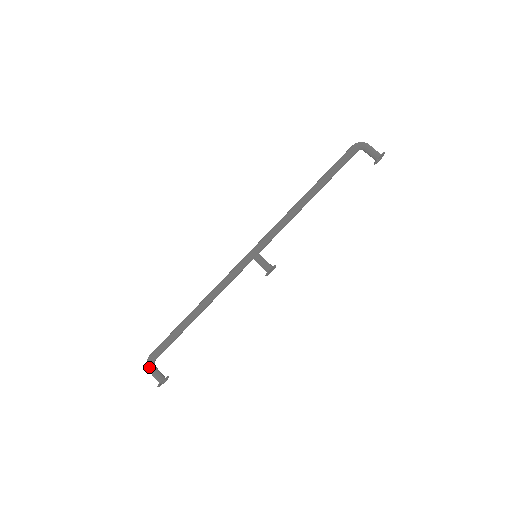
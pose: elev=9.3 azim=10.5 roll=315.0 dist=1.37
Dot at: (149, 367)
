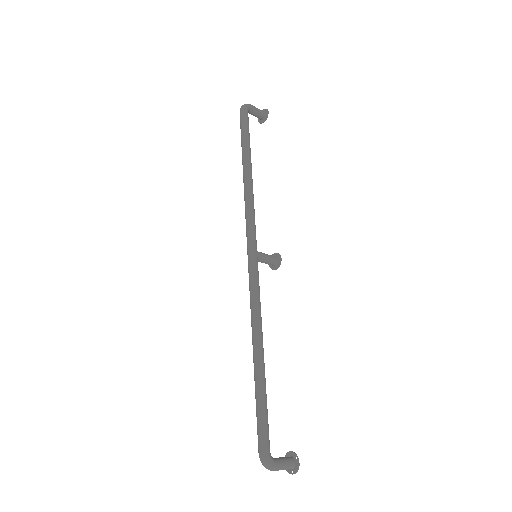
Dot at: (275, 464)
